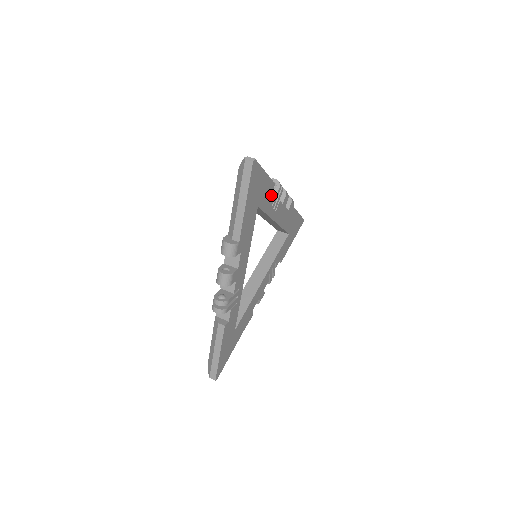
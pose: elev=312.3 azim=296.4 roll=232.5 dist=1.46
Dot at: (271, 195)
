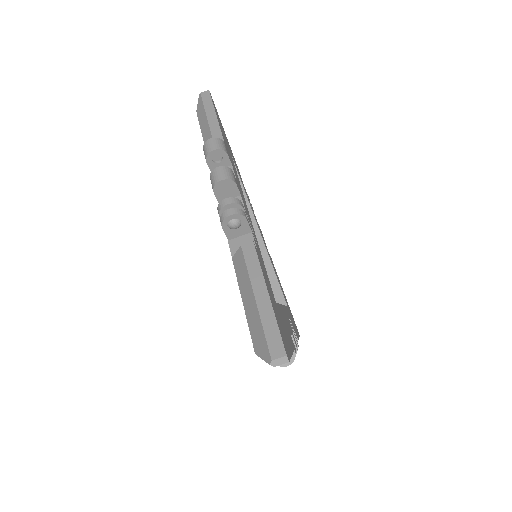
Dot at: occluded
